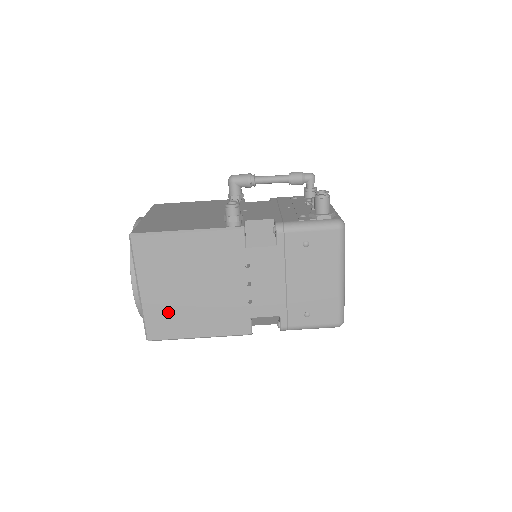
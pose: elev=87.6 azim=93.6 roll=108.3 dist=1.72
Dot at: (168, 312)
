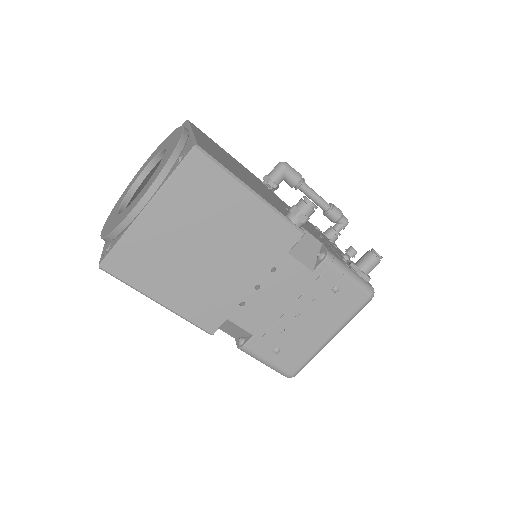
Dot at: (154, 255)
